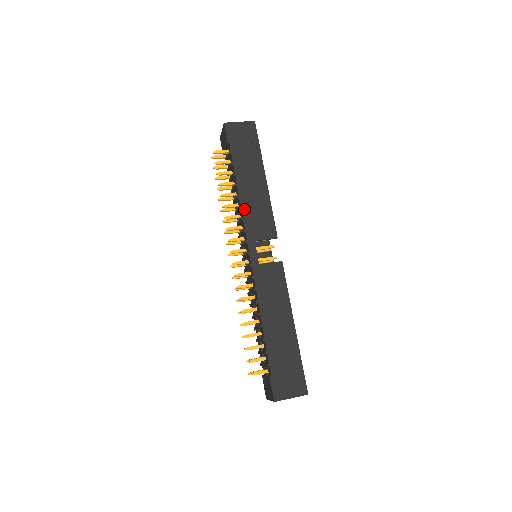
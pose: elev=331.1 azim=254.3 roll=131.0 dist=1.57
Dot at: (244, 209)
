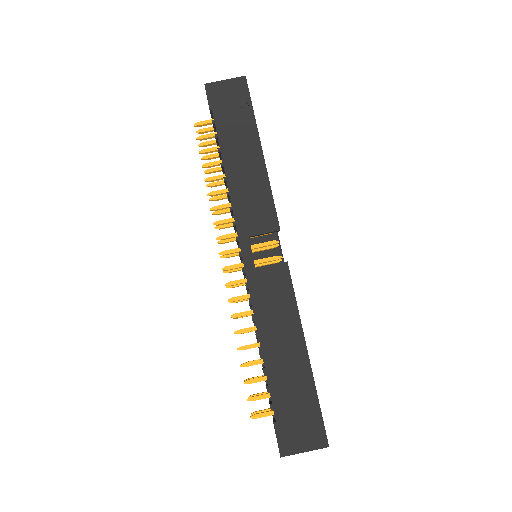
Dot at: (233, 195)
